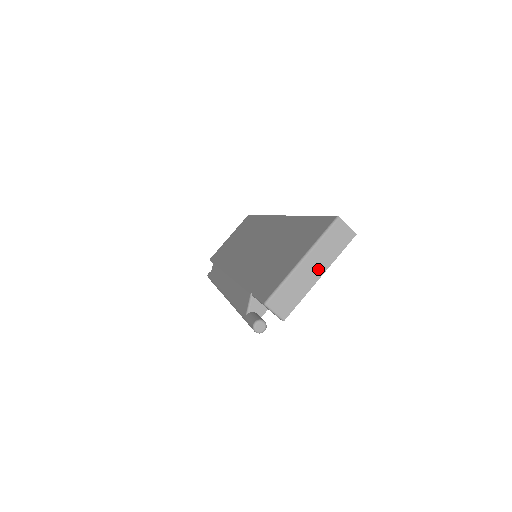
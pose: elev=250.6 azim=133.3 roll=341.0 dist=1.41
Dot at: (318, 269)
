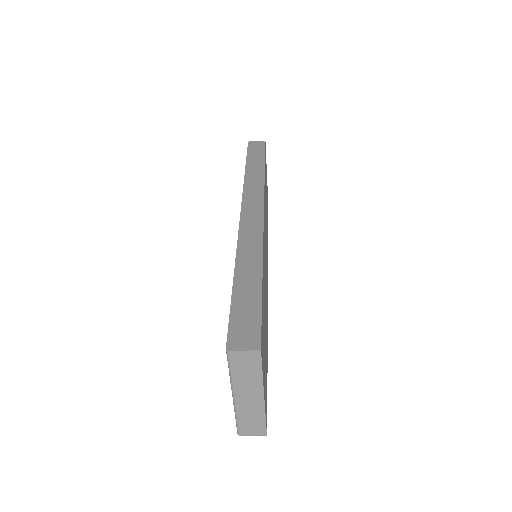
Dot at: (255, 394)
